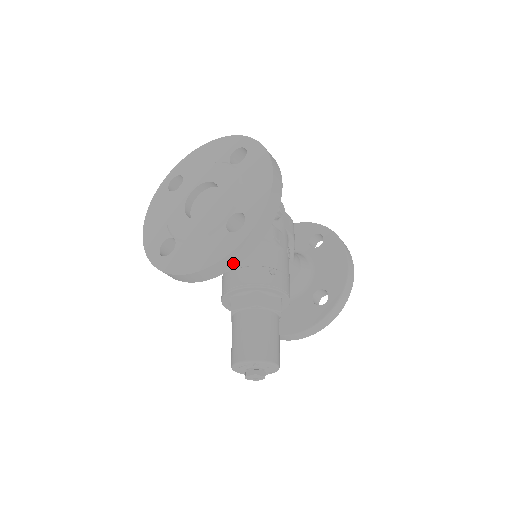
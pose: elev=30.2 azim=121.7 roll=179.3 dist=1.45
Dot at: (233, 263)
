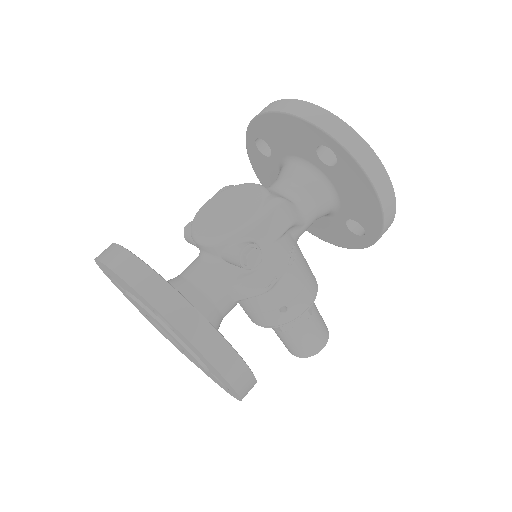
Dot at: occluded
